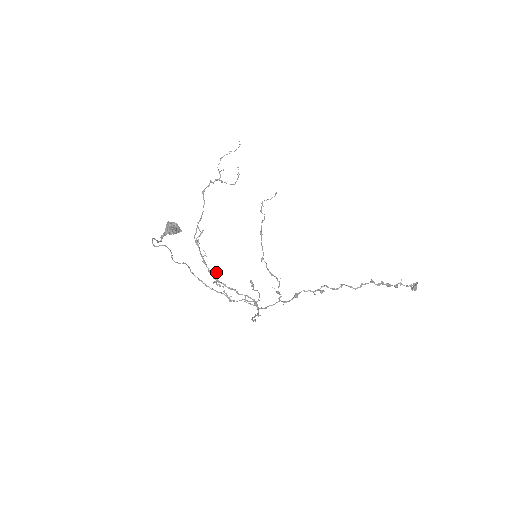
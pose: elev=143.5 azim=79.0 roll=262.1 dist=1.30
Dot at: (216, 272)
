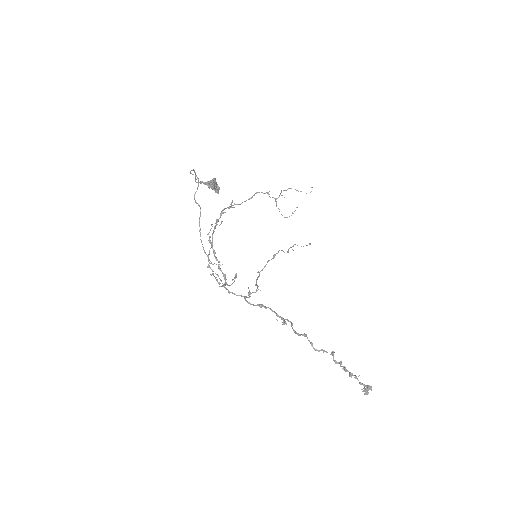
Dot at: (216, 220)
